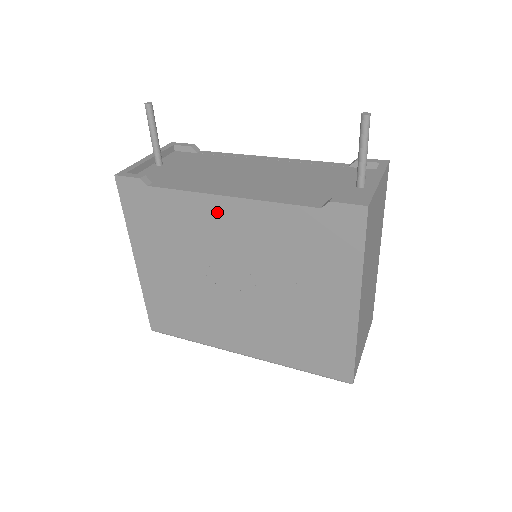
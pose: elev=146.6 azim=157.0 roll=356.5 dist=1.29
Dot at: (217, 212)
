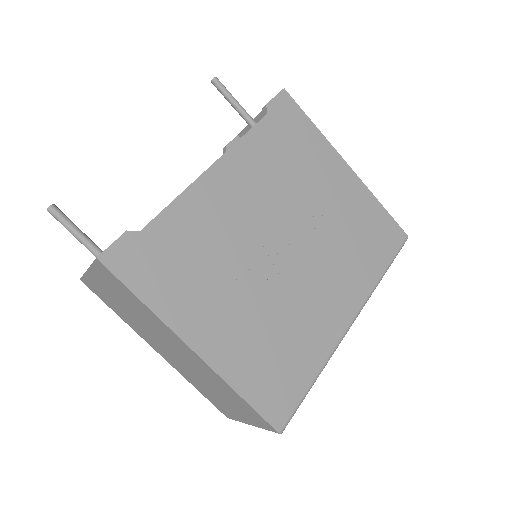
Dot at: (215, 191)
